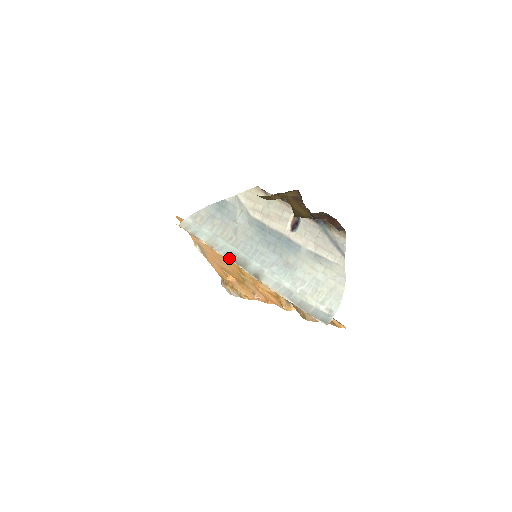
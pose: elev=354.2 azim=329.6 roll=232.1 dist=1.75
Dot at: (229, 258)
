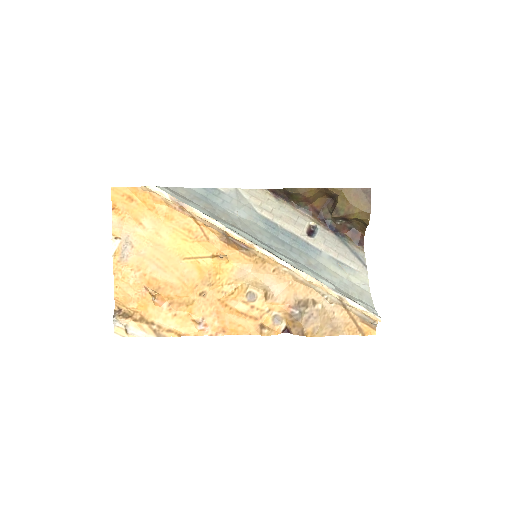
Dot at: occluded
